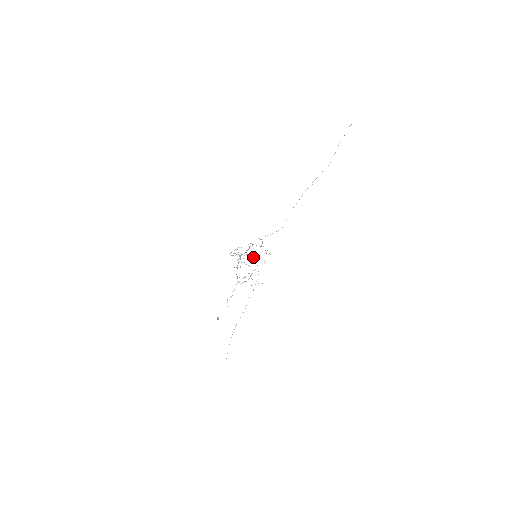
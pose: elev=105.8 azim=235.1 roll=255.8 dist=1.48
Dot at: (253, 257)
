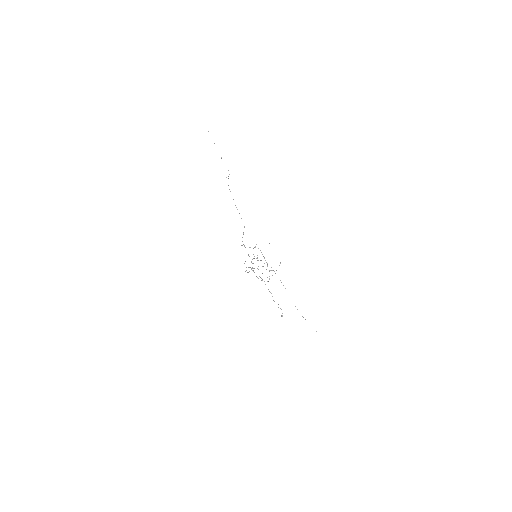
Dot at: (257, 258)
